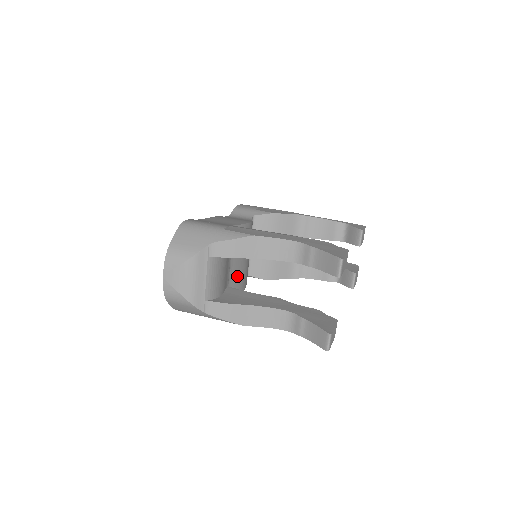
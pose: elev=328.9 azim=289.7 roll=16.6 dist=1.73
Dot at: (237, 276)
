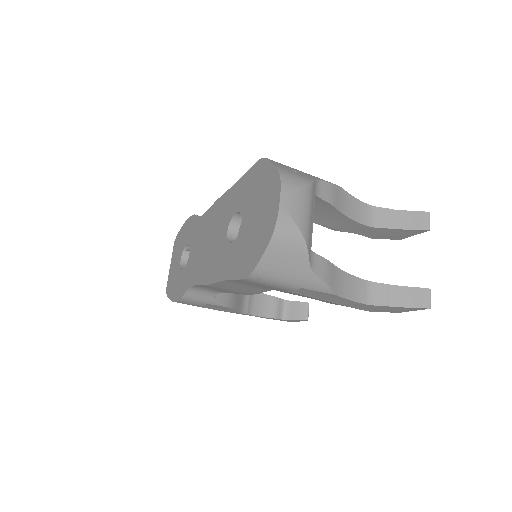
Dot at: occluded
